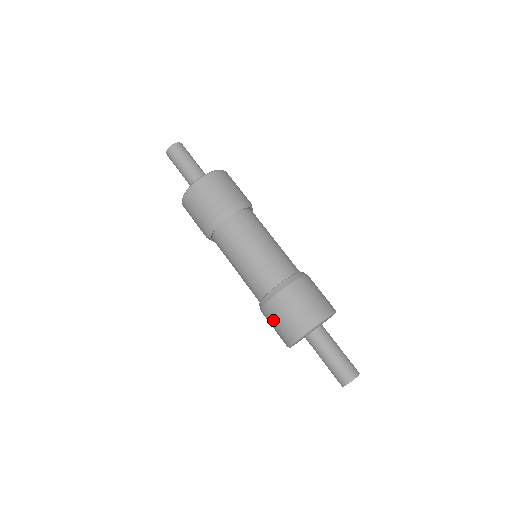
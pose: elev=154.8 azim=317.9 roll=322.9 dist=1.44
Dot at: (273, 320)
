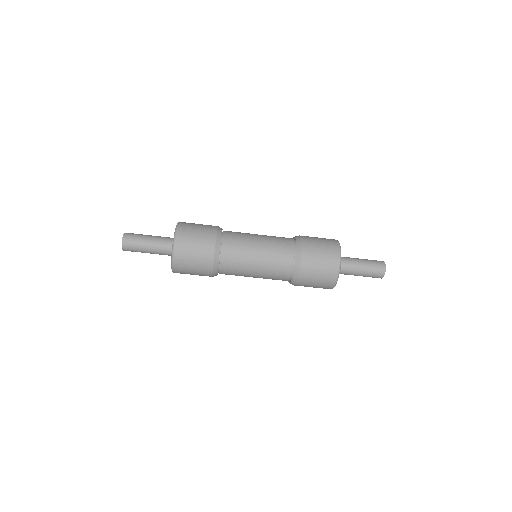
Dot at: (312, 278)
